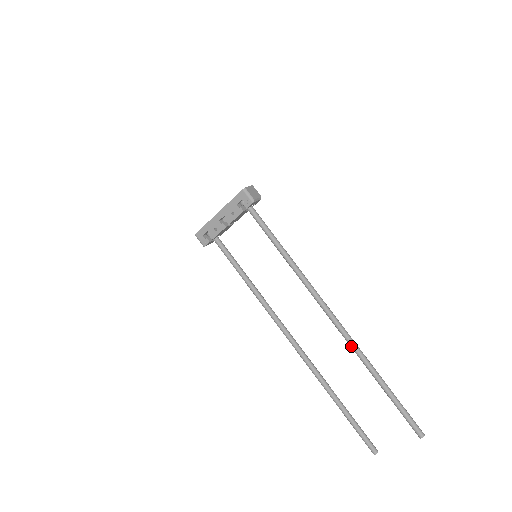
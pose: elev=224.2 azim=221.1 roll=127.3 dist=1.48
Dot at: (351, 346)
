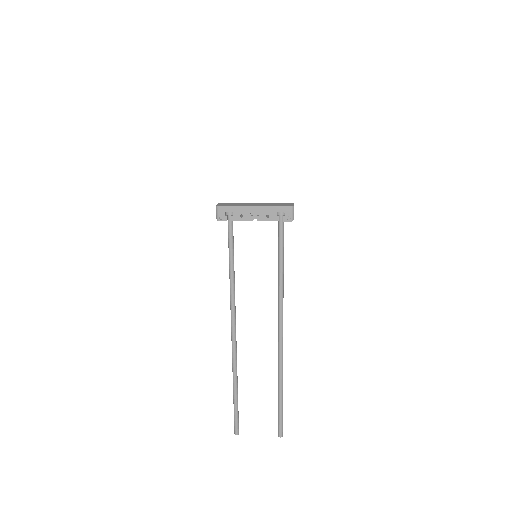
Dot at: (280, 359)
